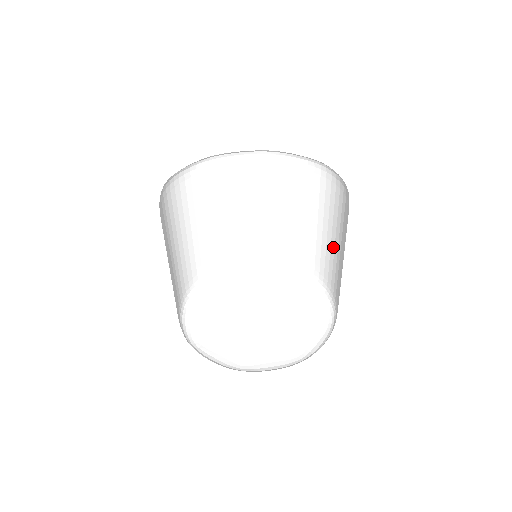
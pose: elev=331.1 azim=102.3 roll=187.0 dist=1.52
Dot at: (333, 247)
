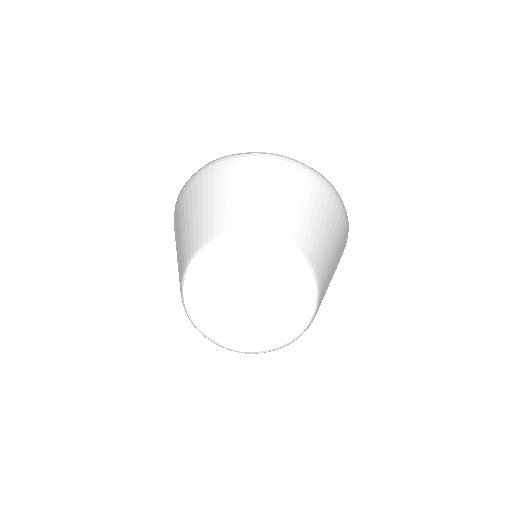
Dot at: (323, 243)
